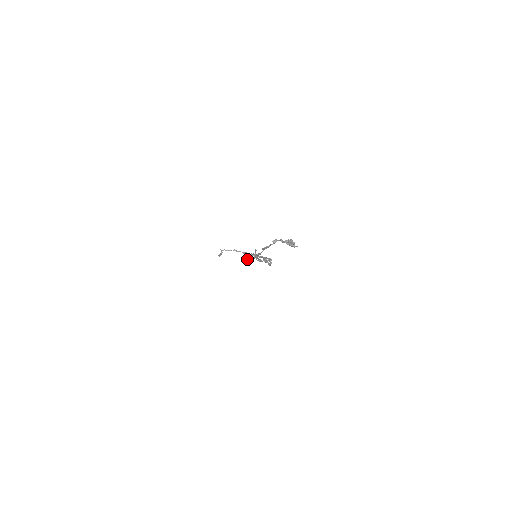
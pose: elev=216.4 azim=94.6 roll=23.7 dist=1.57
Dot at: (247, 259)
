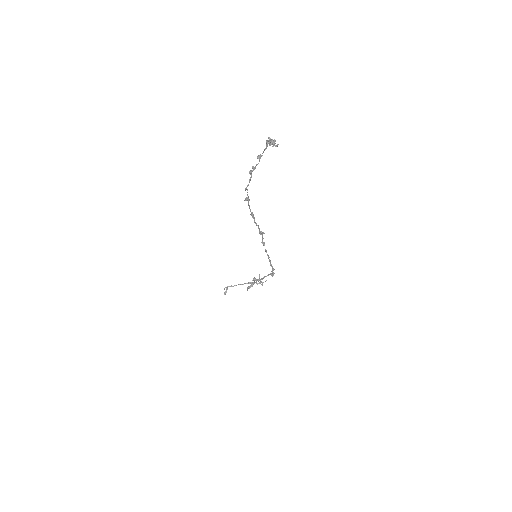
Dot at: occluded
